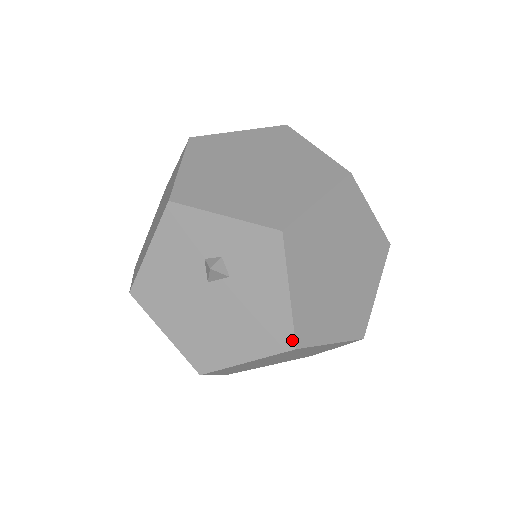
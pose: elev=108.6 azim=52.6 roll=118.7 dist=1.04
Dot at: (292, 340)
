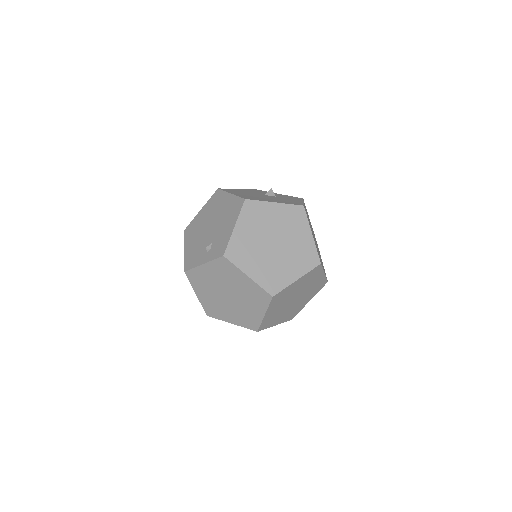
Dot at: (302, 205)
